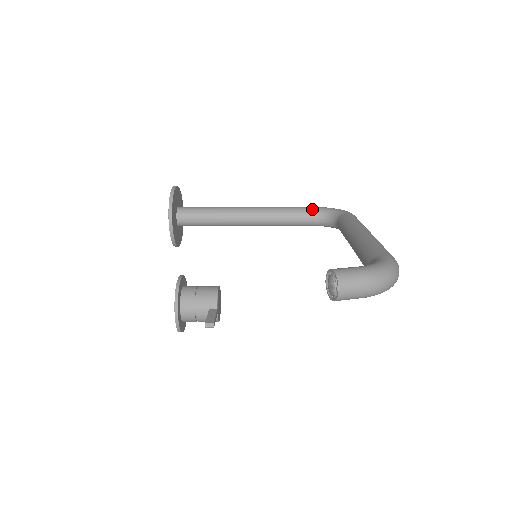
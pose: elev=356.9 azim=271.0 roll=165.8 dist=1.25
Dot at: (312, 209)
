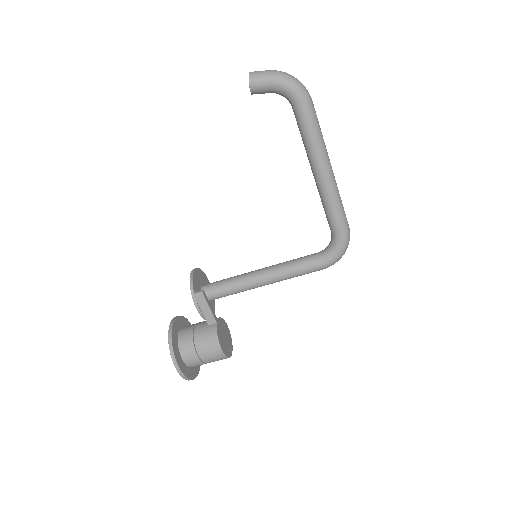
Dot at: occluded
